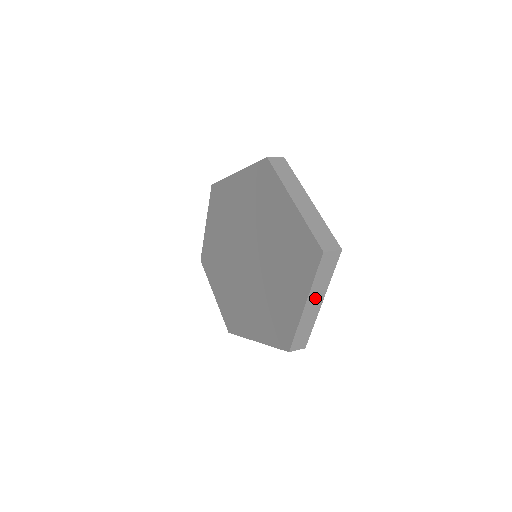
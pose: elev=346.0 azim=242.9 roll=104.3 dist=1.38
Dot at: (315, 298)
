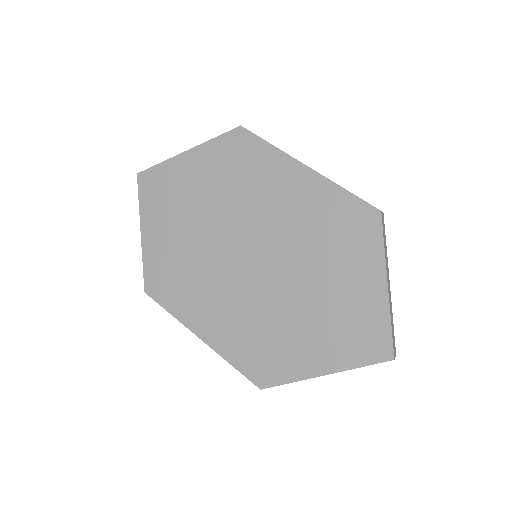
Dot at: occluded
